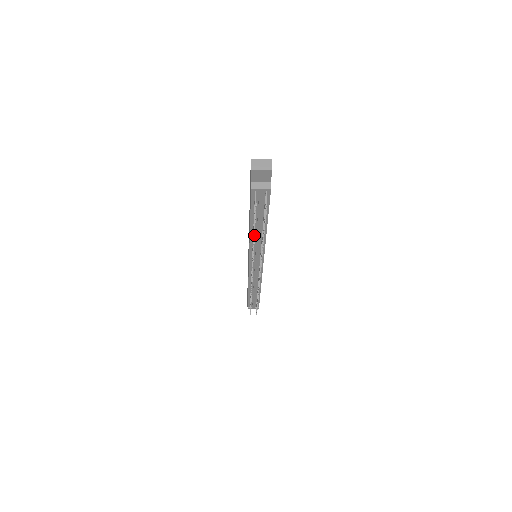
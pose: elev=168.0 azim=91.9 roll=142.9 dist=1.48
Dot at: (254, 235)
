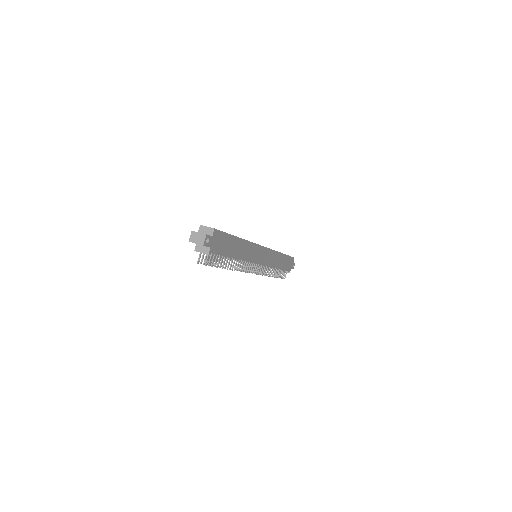
Dot at: occluded
